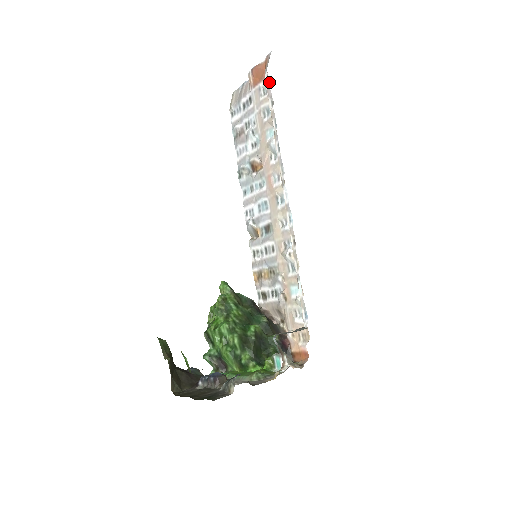
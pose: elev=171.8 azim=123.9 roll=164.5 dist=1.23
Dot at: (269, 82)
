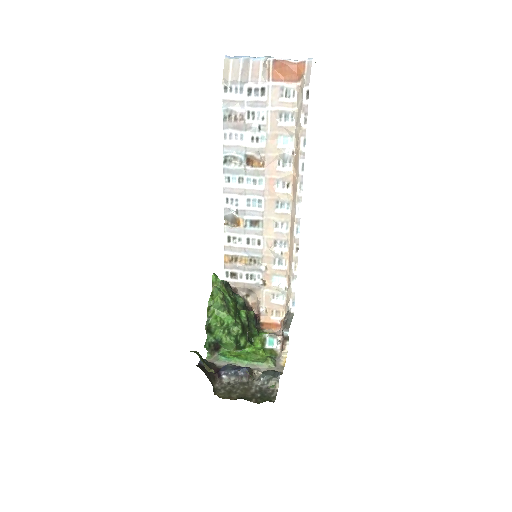
Dot at: (299, 89)
